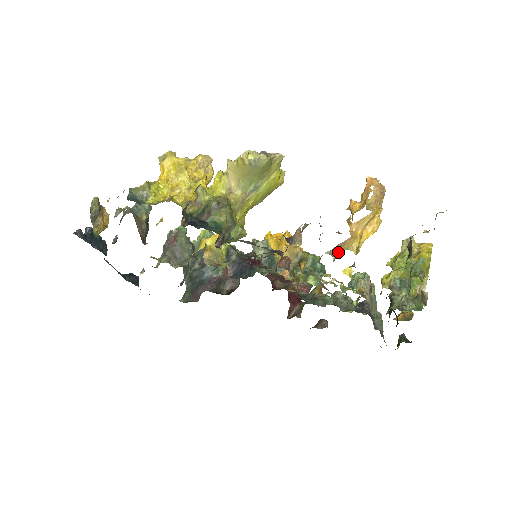
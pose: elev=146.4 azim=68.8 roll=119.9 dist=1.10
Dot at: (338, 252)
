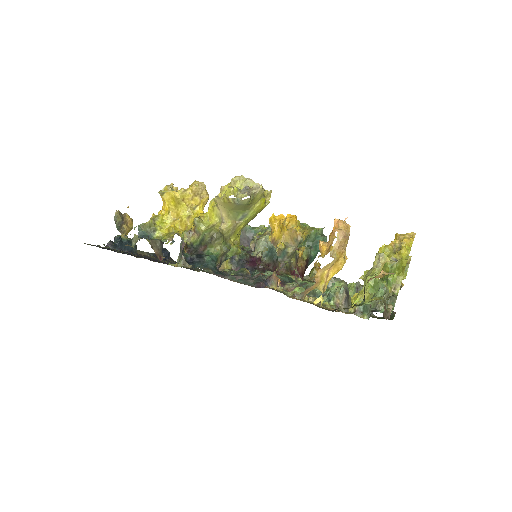
Dot at: (306, 294)
